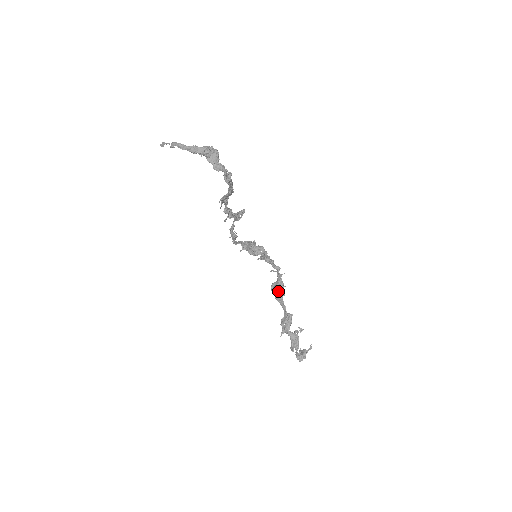
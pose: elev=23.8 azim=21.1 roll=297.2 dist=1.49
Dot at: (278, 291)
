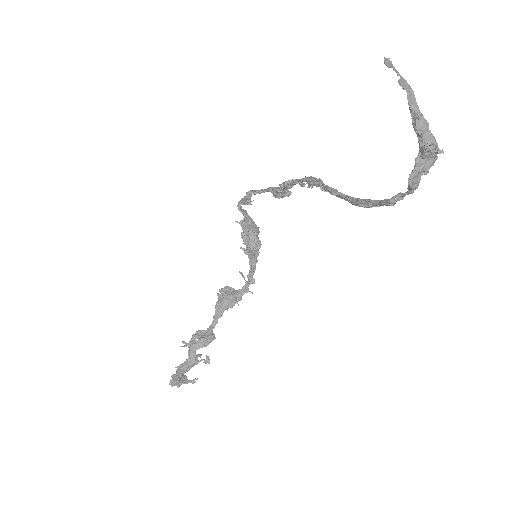
Dot at: (227, 301)
